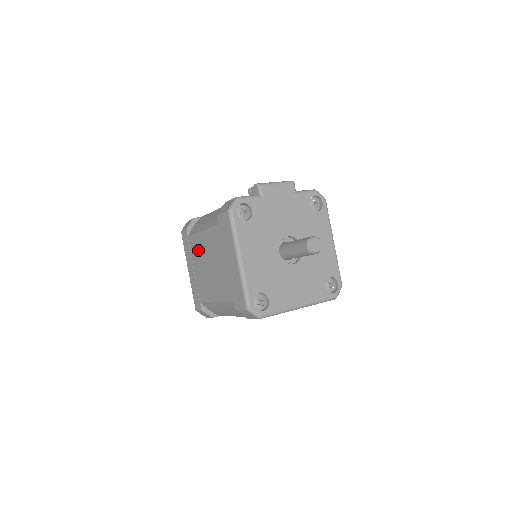
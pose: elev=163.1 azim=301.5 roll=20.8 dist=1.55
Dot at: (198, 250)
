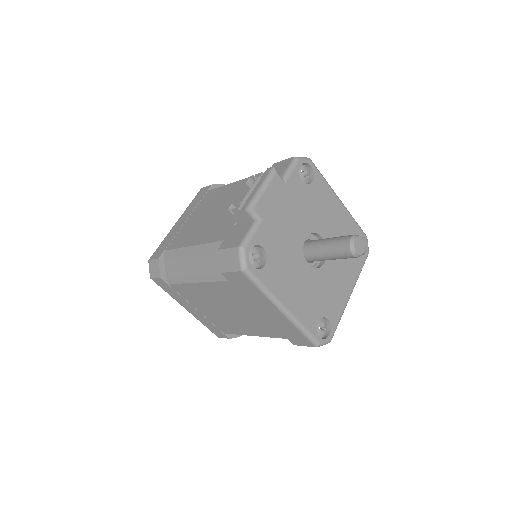
Dot at: (196, 297)
